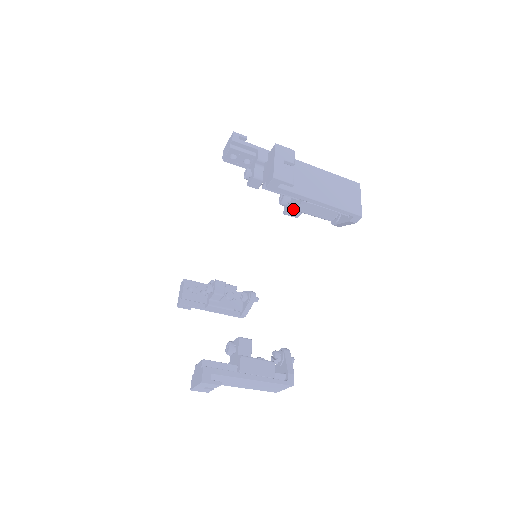
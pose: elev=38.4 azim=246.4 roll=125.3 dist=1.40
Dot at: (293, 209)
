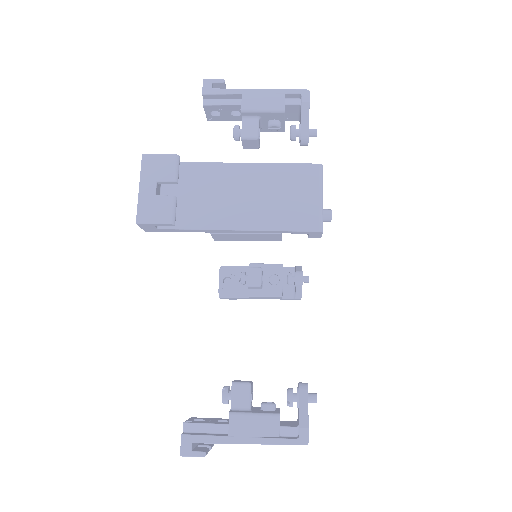
Dot at: occluded
